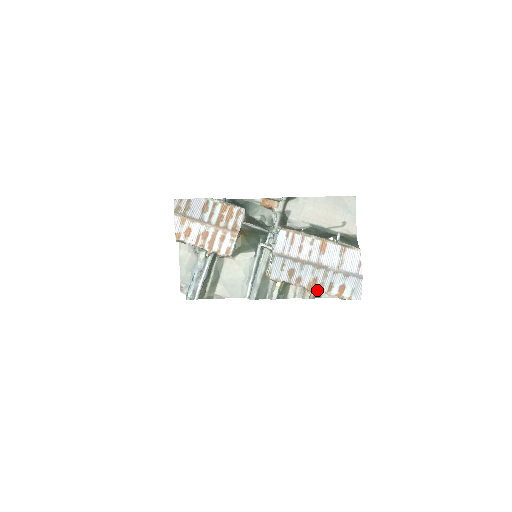
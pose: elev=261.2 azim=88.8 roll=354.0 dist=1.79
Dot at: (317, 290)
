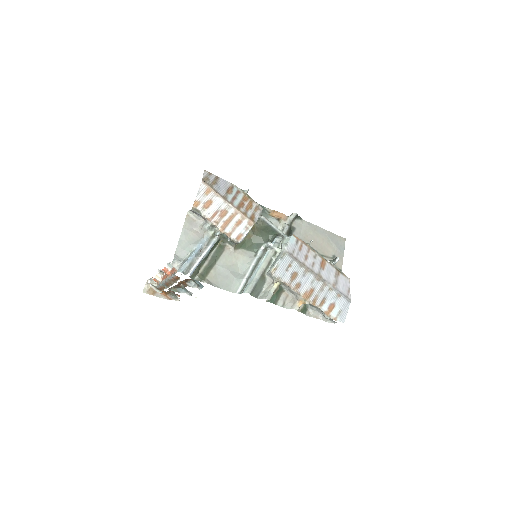
Dot at: (310, 301)
